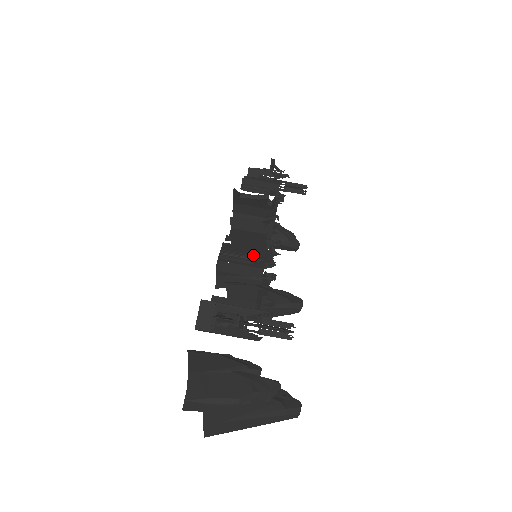
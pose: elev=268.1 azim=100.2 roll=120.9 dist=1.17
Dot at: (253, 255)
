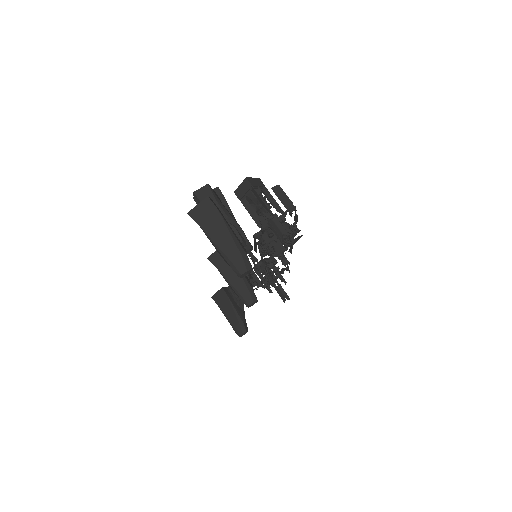
Dot at: occluded
